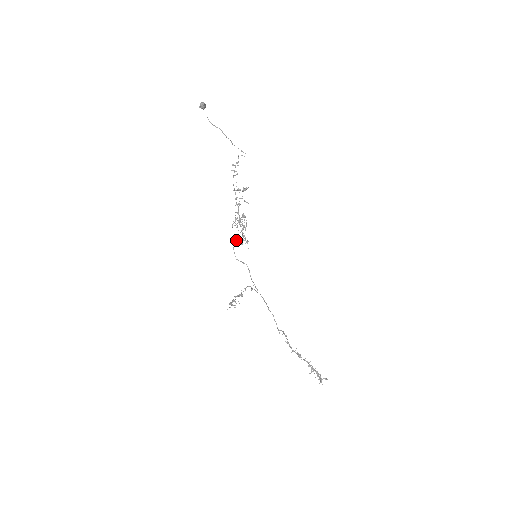
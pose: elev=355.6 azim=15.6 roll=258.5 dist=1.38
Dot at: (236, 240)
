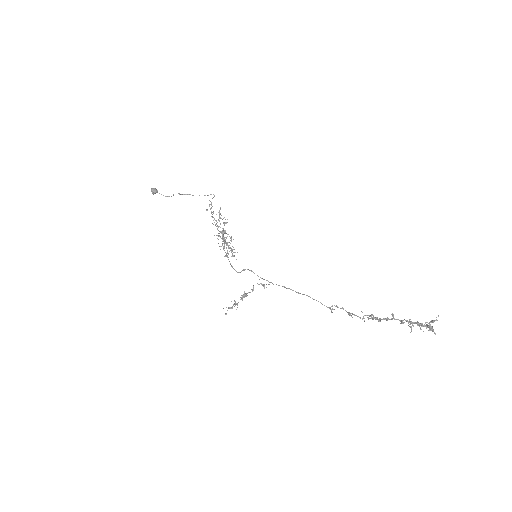
Dot at: (224, 256)
